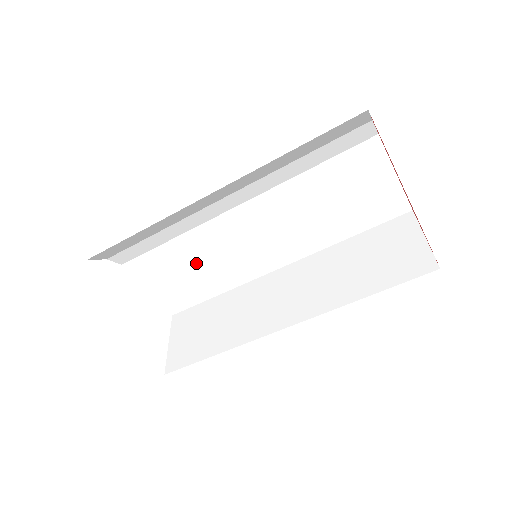
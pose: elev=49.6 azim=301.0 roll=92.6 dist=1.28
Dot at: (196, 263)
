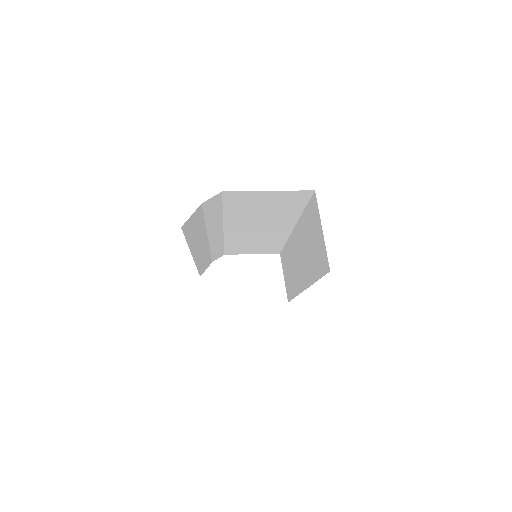
Dot at: (251, 244)
